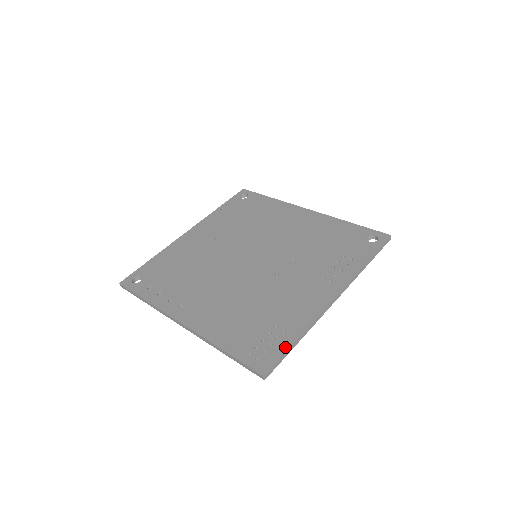
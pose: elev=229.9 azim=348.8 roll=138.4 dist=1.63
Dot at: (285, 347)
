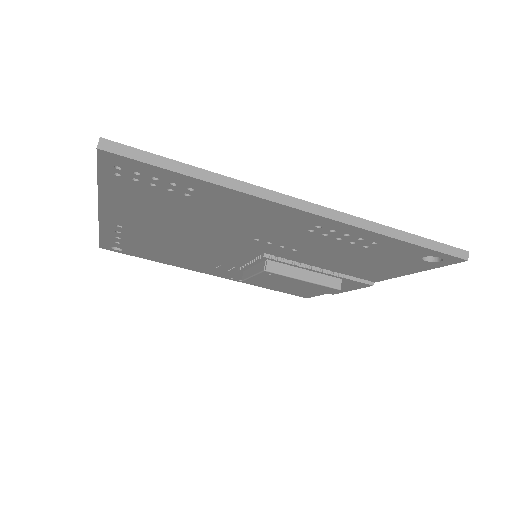
Dot at: (171, 161)
